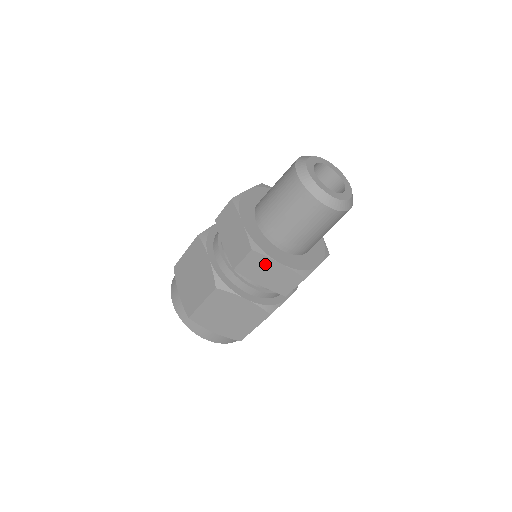
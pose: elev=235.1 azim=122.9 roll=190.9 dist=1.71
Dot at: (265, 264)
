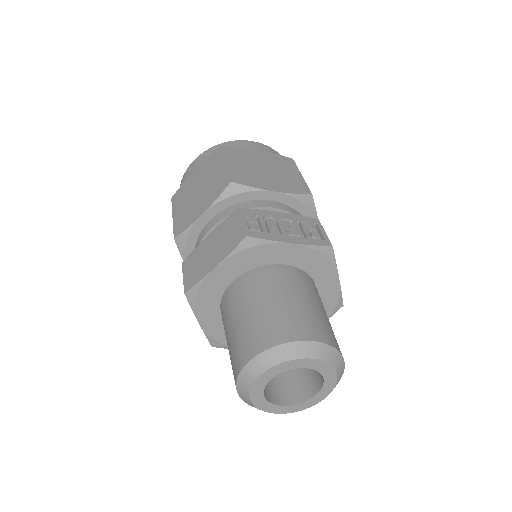
Dot at: occluded
